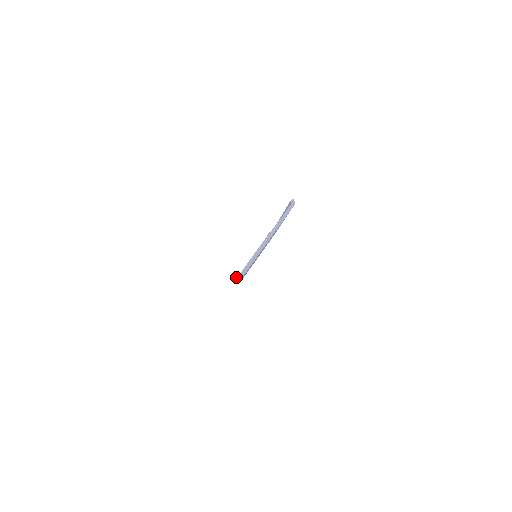
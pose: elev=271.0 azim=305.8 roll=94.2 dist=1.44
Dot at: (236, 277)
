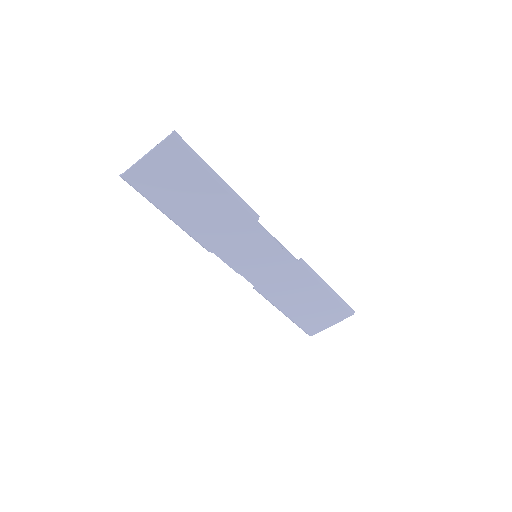
Dot at: (120, 175)
